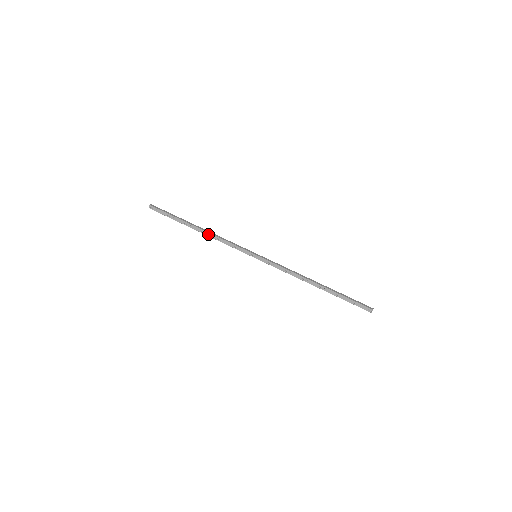
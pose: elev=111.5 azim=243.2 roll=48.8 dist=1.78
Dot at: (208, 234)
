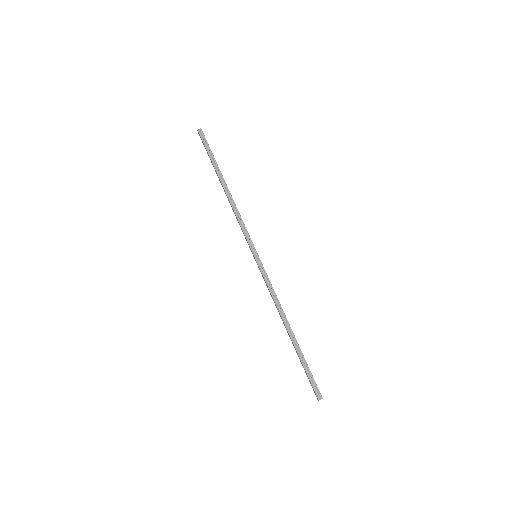
Dot at: (231, 199)
